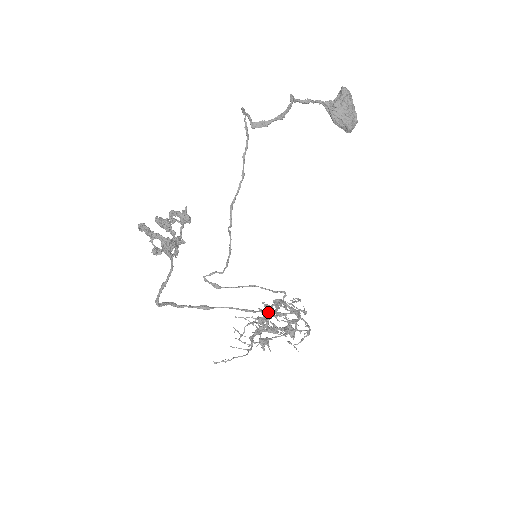
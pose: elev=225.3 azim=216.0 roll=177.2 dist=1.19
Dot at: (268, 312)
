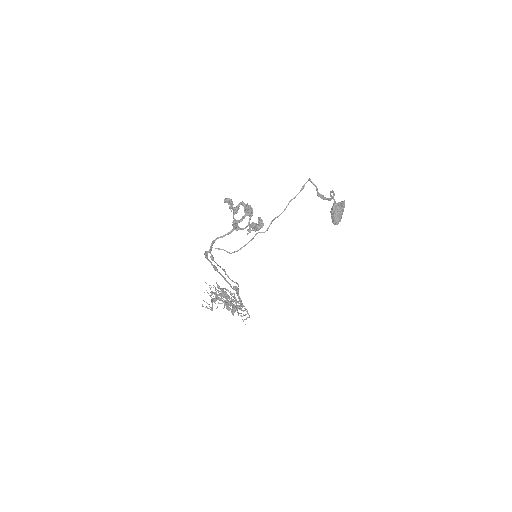
Dot at: (225, 291)
